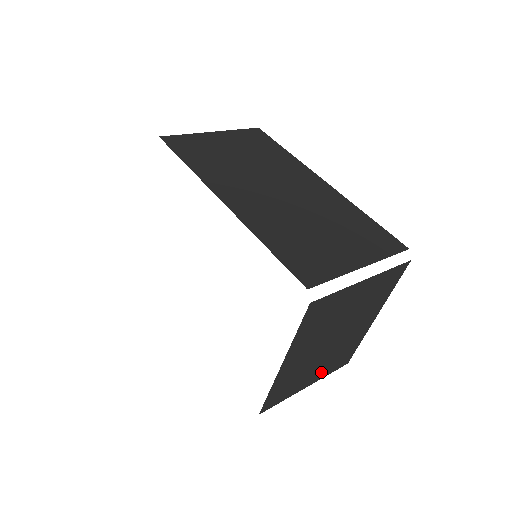
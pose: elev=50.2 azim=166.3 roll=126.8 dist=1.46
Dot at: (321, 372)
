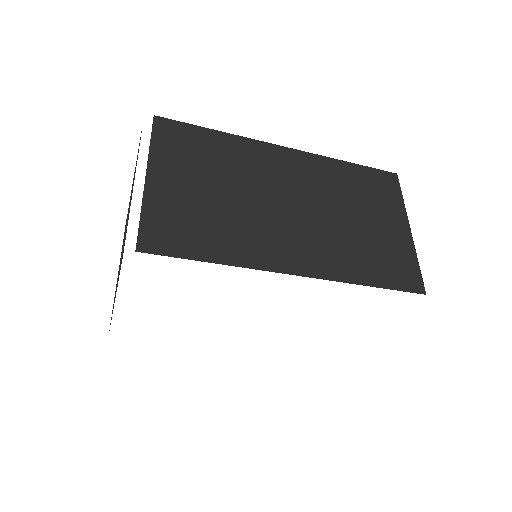
Dot at: occluded
